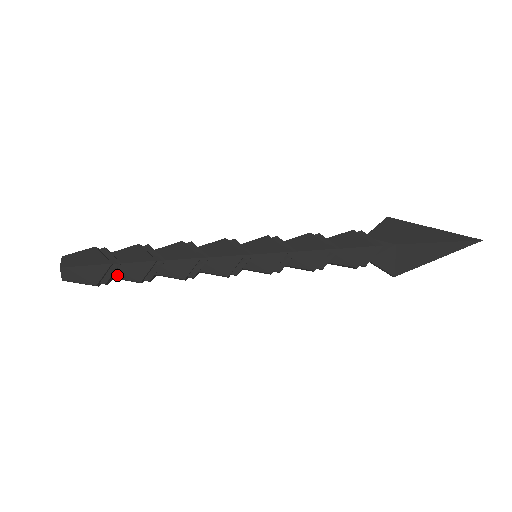
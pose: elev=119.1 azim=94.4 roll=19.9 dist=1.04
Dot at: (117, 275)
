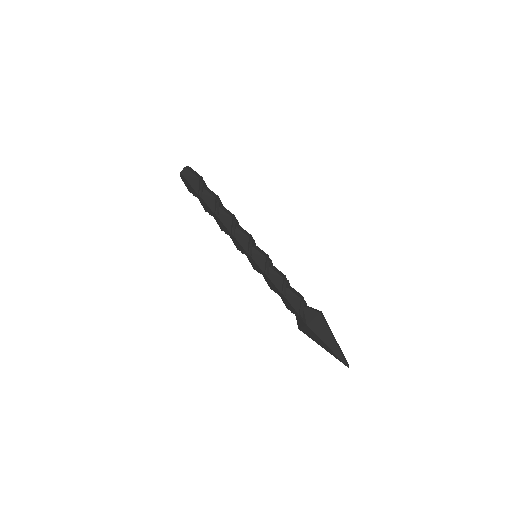
Dot at: (199, 199)
